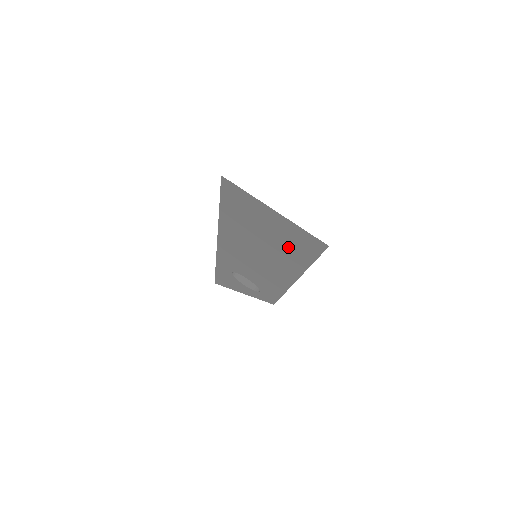
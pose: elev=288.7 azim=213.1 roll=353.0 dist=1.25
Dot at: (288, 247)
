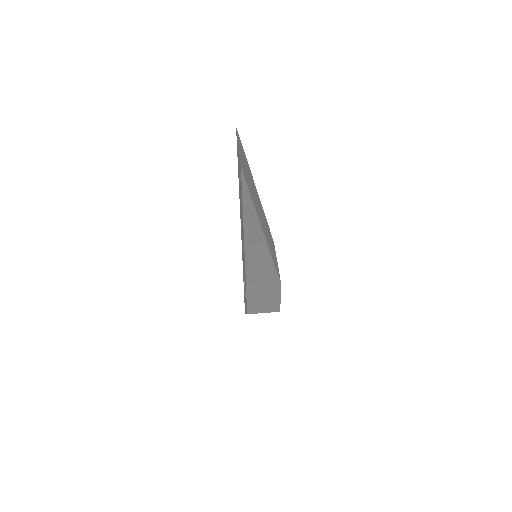
Dot at: occluded
